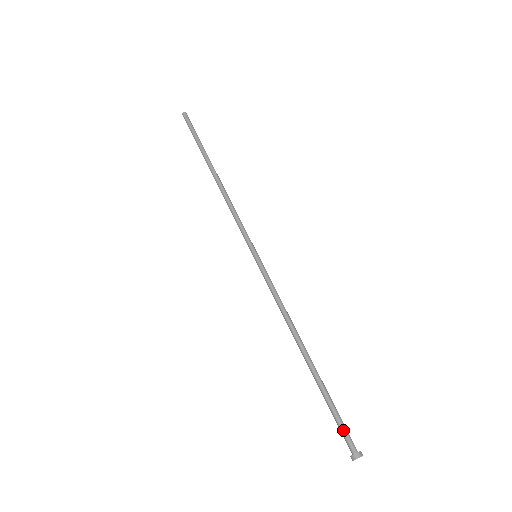
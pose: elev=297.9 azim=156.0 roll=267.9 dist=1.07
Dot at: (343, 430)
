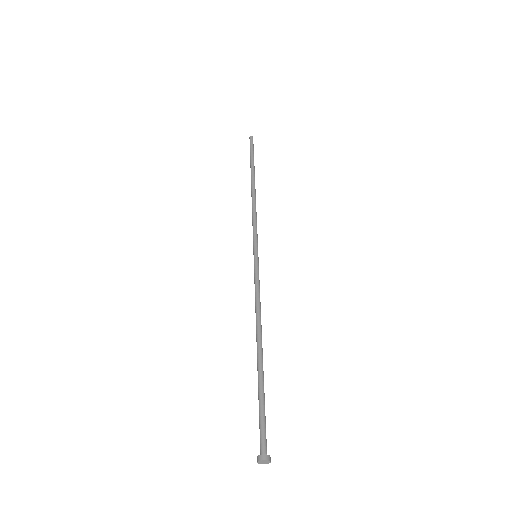
Dot at: (260, 429)
